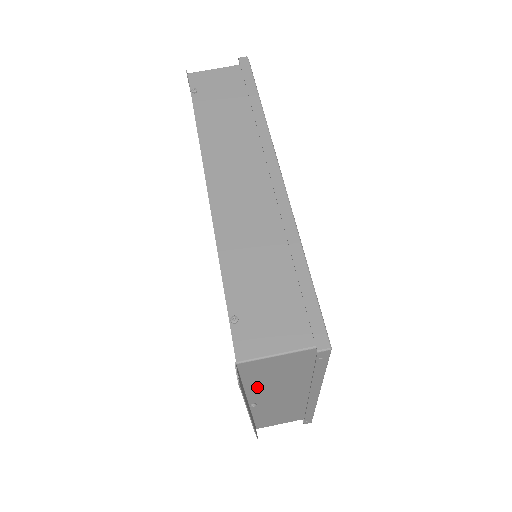
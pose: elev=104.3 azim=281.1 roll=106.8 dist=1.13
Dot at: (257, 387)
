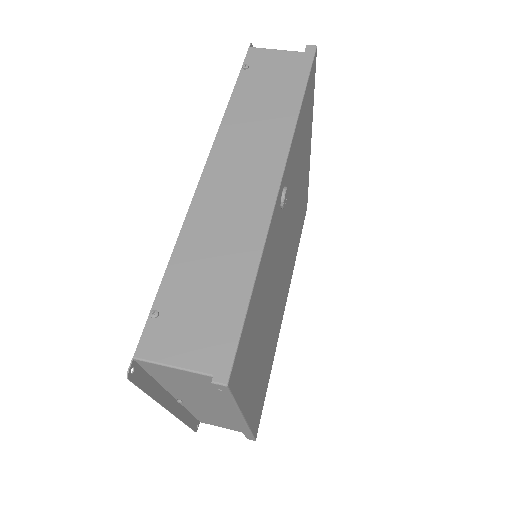
Dot at: (173, 387)
